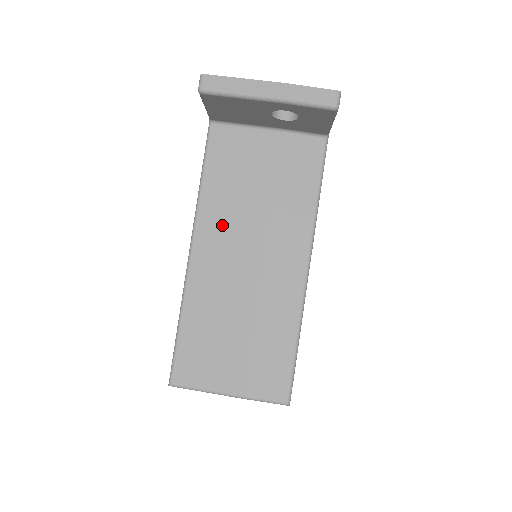
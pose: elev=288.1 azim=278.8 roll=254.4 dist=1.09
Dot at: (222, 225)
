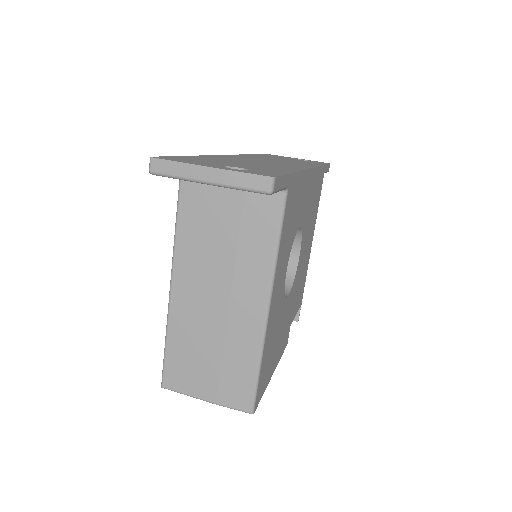
Dot at: (194, 267)
